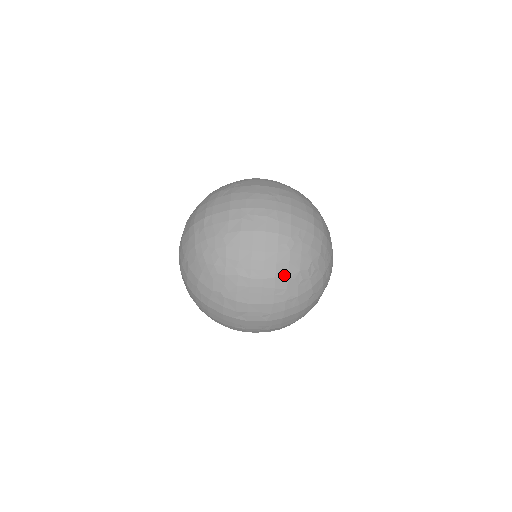
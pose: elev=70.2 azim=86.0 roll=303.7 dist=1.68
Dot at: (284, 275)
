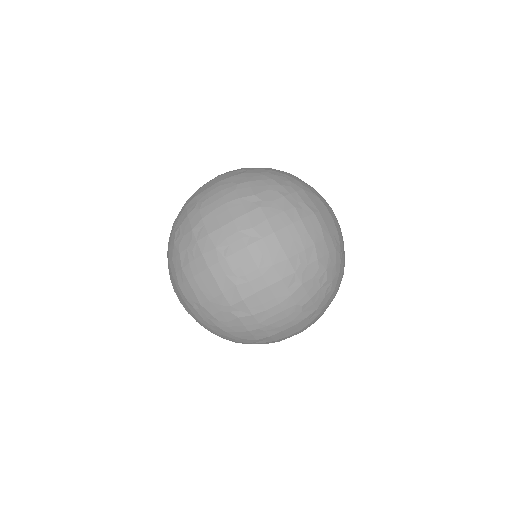
Dot at: (319, 253)
